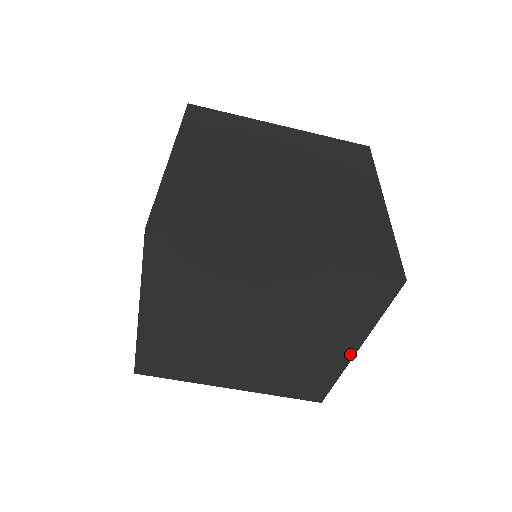
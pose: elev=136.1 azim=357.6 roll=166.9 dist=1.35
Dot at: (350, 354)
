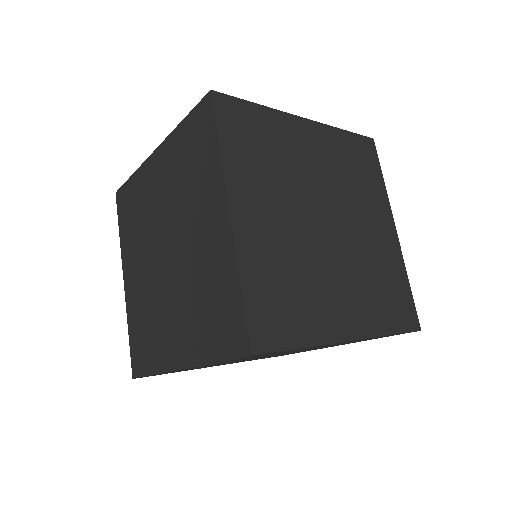
Dot at: (227, 222)
